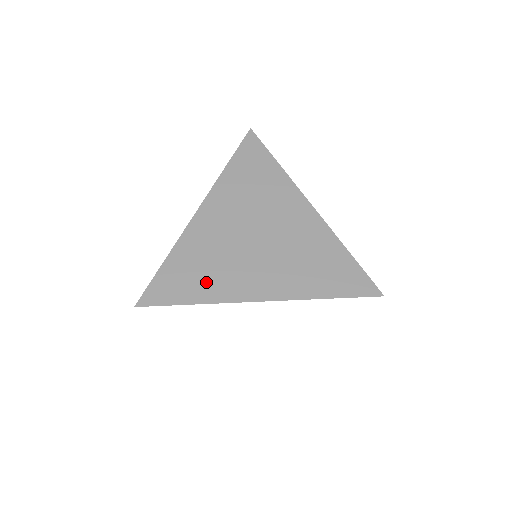
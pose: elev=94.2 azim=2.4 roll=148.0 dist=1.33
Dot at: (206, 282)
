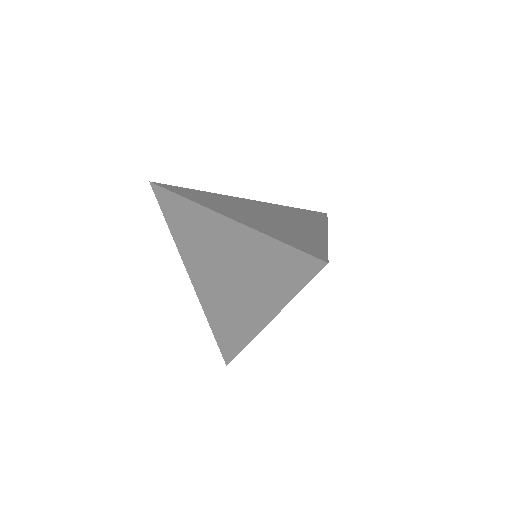
Dot at: (205, 200)
